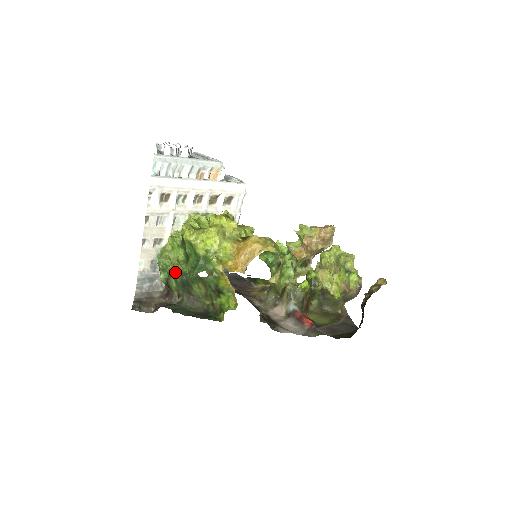
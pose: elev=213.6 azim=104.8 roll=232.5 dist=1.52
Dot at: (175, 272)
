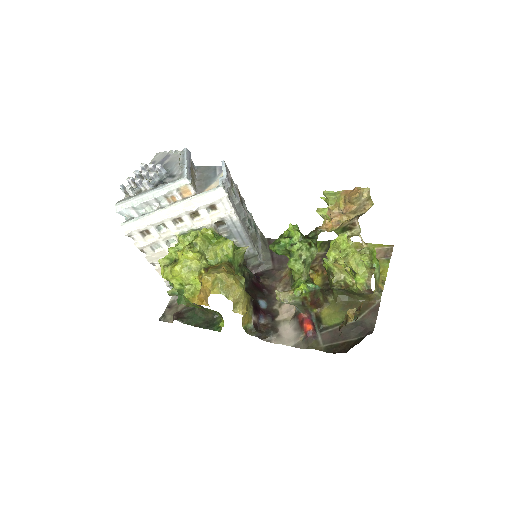
Dot at: (172, 295)
